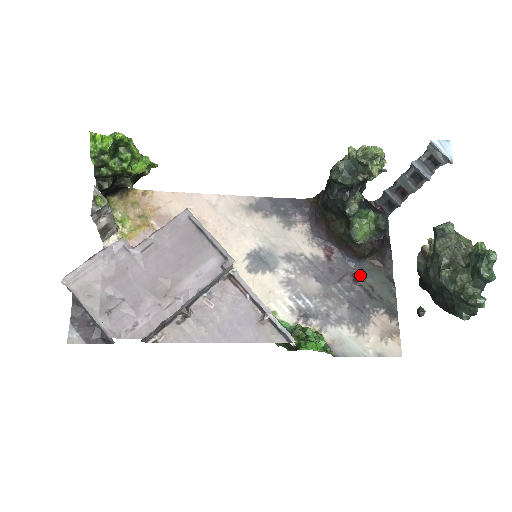
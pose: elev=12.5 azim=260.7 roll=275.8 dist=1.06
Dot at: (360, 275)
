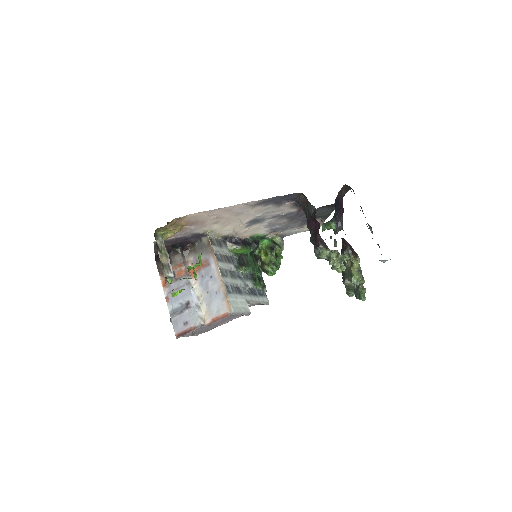
Dot at: occluded
